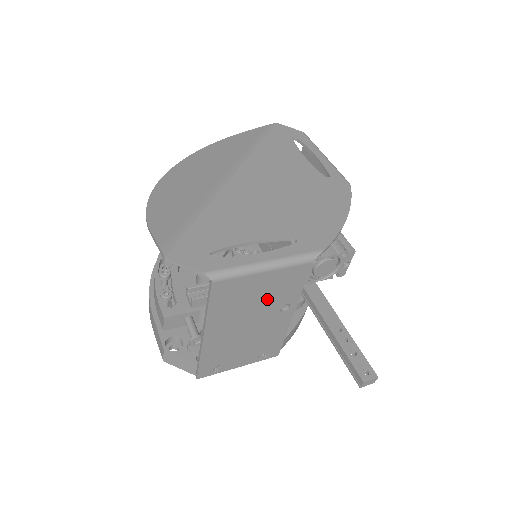
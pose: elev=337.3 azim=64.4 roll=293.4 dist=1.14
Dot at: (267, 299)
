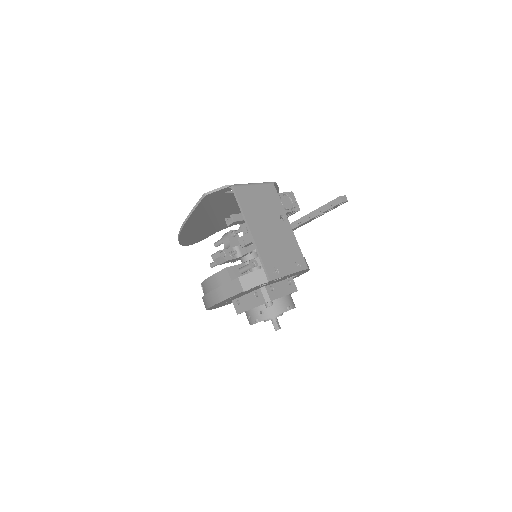
Dot at: (268, 208)
